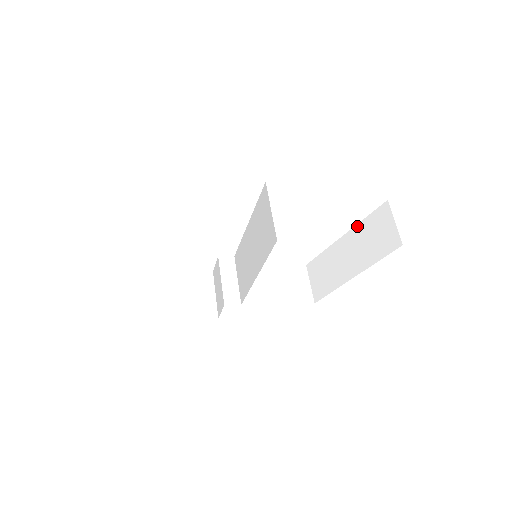
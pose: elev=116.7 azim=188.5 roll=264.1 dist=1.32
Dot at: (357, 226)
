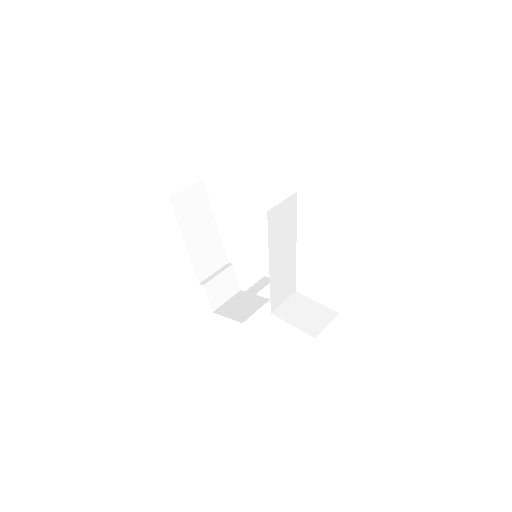
Dot at: occluded
